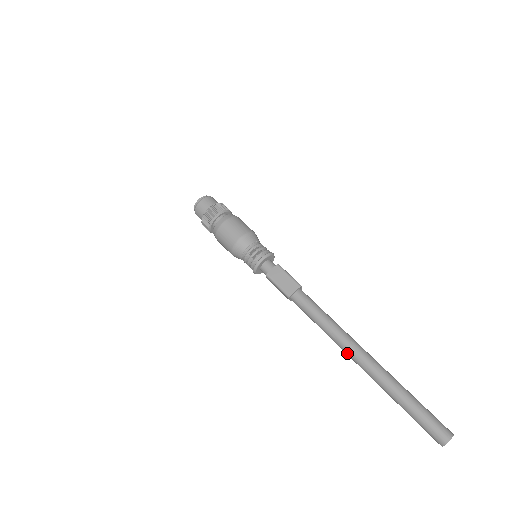
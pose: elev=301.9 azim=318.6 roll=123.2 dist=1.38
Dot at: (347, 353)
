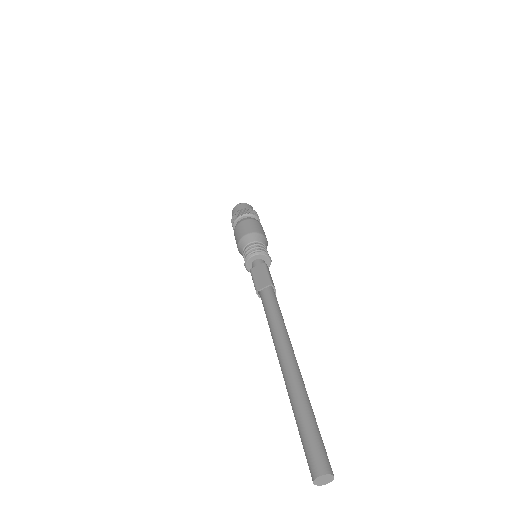
Dot at: (277, 355)
